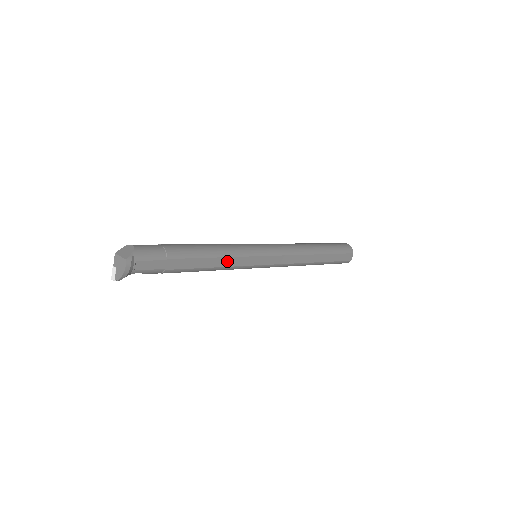
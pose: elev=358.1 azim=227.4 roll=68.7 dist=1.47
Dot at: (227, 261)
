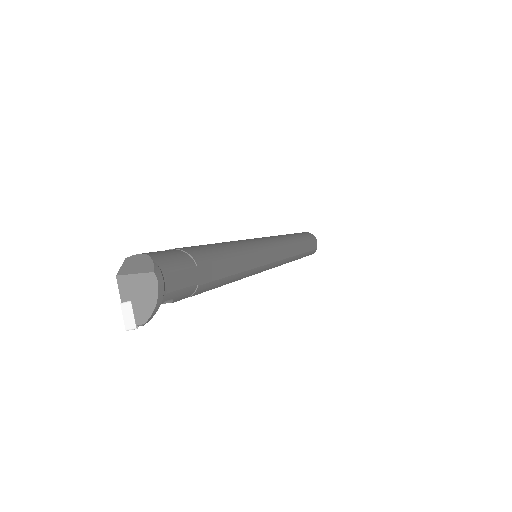
Dot at: (247, 261)
